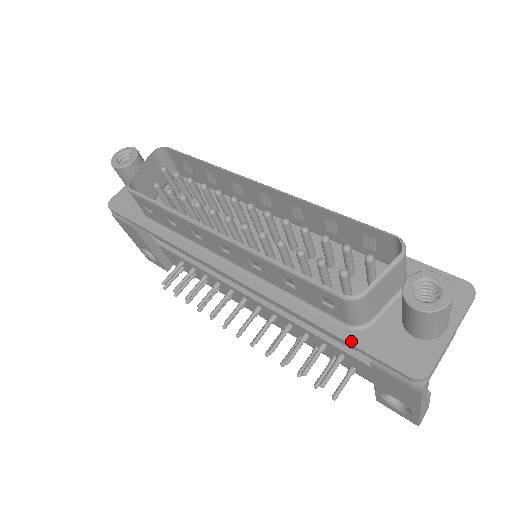
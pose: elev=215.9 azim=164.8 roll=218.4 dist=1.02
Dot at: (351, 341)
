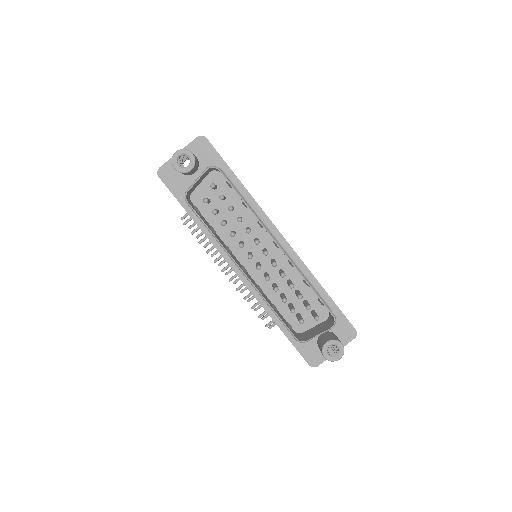
Dot at: (291, 340)
